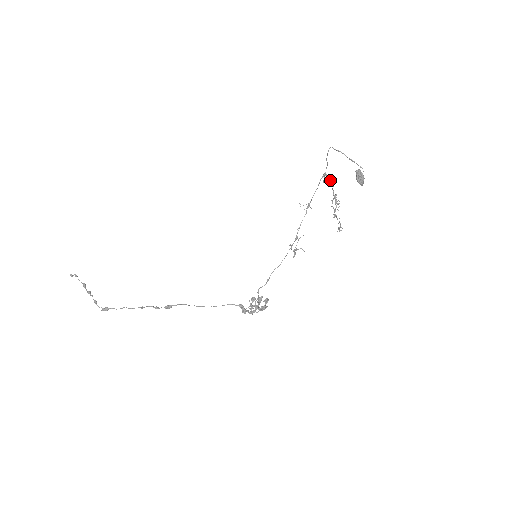
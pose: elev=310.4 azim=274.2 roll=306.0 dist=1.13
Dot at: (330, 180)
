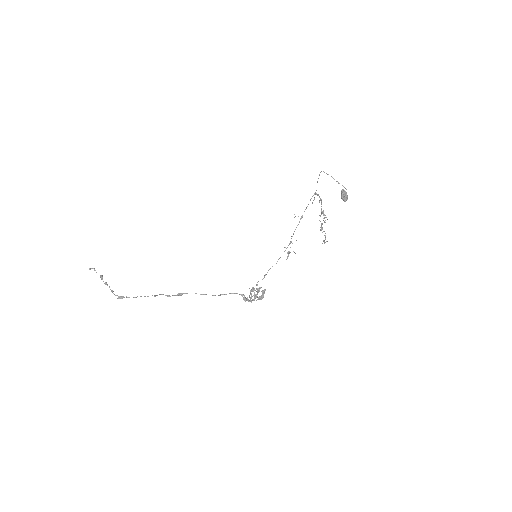
Dot at: (320, 198)
